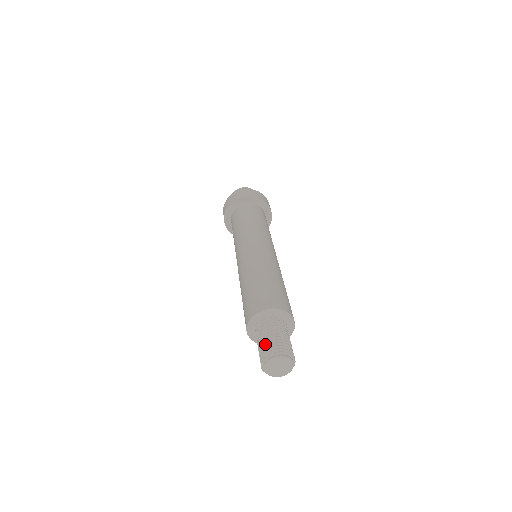
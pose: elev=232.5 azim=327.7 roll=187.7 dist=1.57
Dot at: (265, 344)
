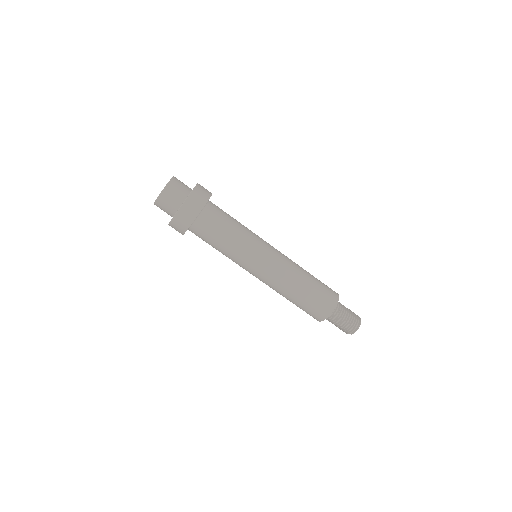
Dot at: (352, 319)
